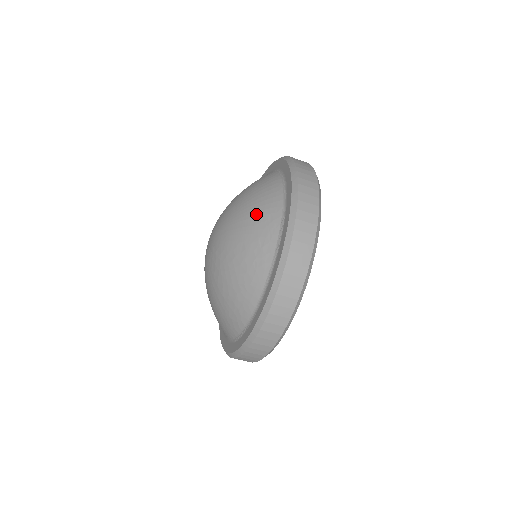
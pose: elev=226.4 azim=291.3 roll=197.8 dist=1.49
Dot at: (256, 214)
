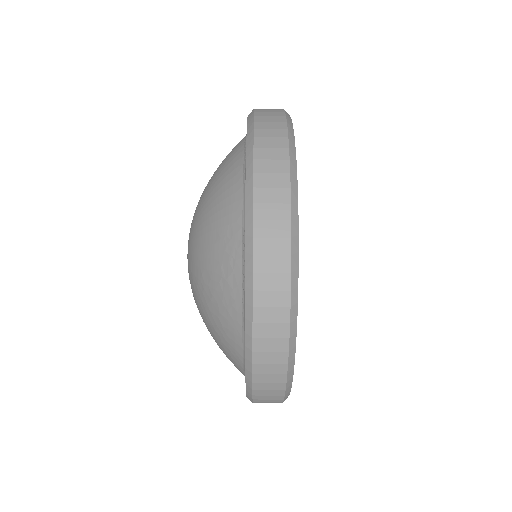
Dot at: (214, 225)
